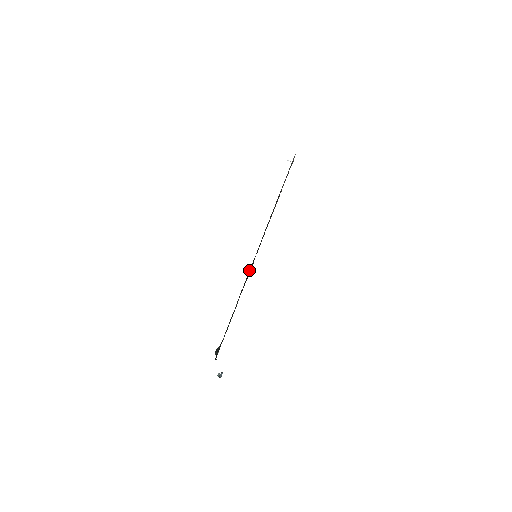
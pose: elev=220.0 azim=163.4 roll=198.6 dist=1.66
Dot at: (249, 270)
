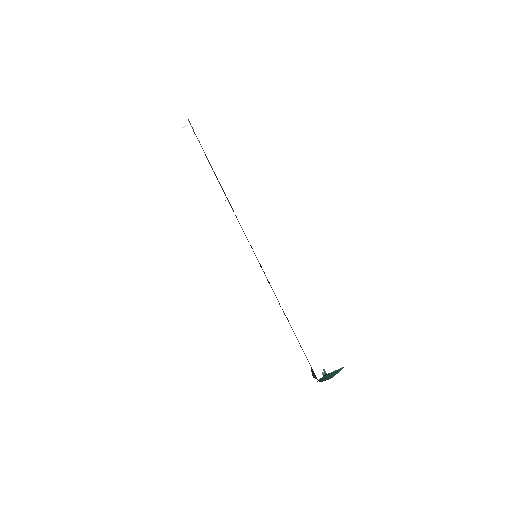
Dot at: occluded
